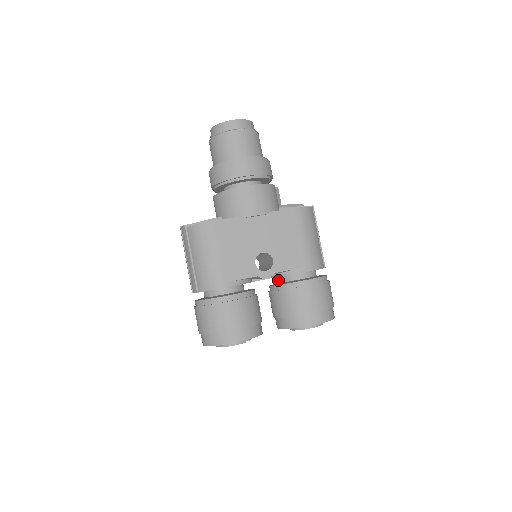
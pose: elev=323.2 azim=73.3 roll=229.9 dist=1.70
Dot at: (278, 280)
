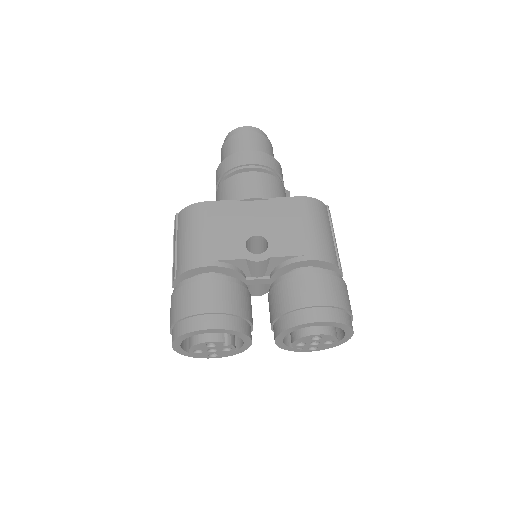
Dot at: occluded
